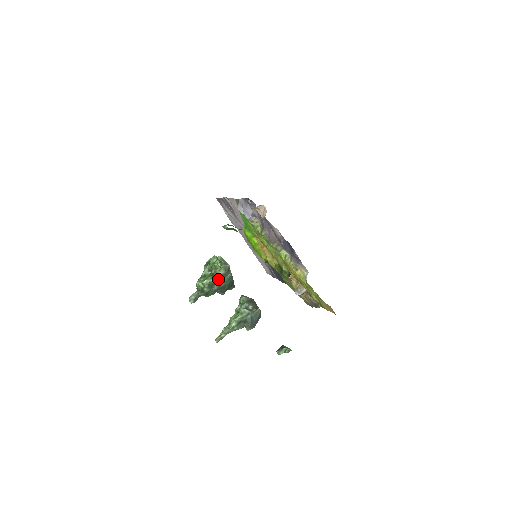
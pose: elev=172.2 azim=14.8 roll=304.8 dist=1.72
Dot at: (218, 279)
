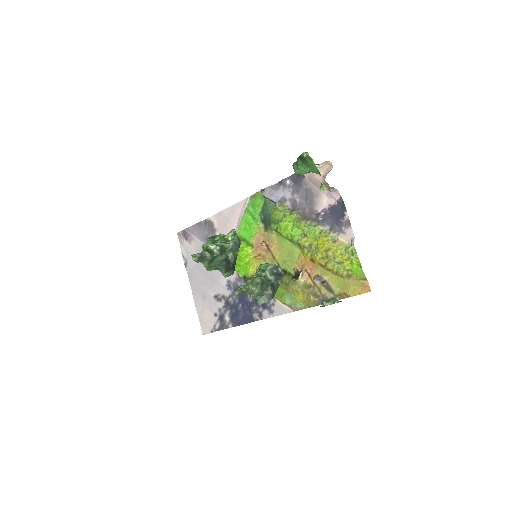
Dot at: (230, 247)
